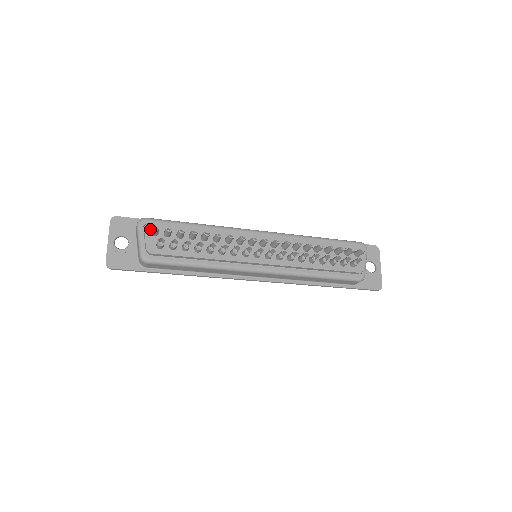
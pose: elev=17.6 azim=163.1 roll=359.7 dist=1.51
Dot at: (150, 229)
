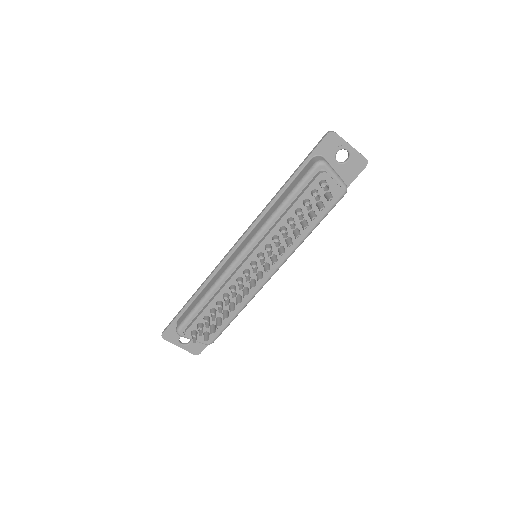
Dot at: (190, 334)
